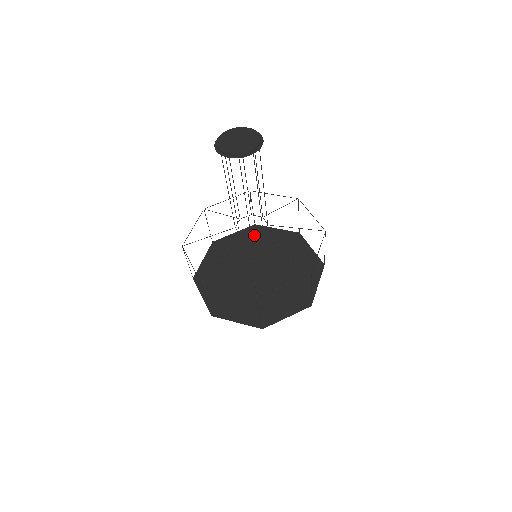
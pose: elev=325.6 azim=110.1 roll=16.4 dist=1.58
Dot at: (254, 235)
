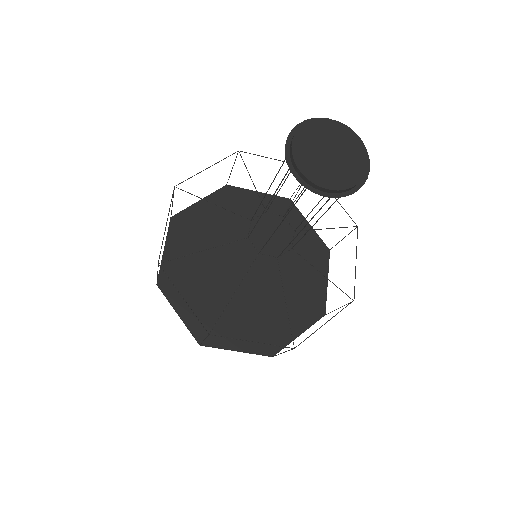
Dot at: (188, 231)
